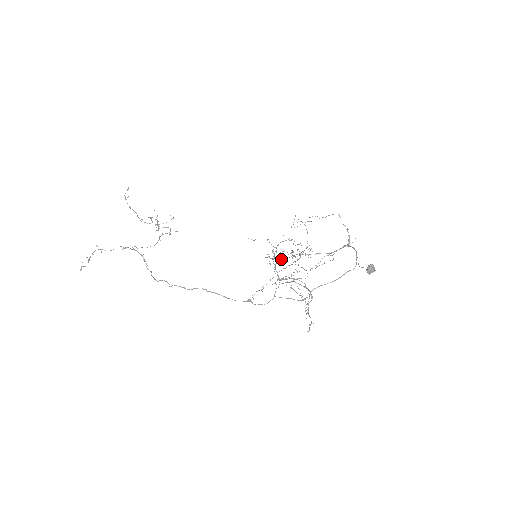
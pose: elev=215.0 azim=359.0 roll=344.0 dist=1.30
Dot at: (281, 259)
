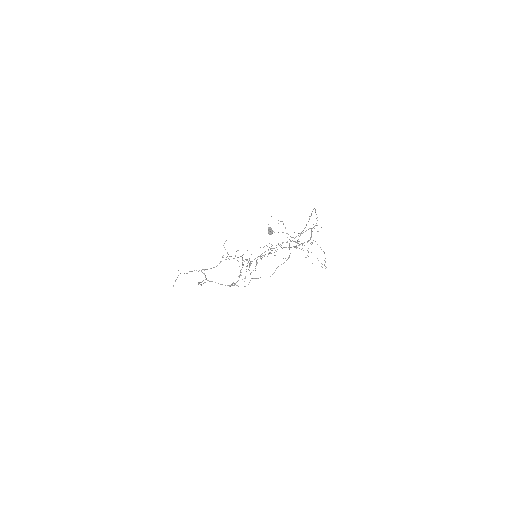
Dot at: (269, 253)
